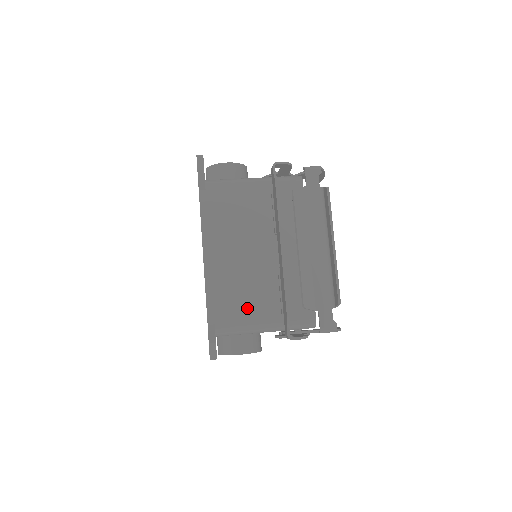
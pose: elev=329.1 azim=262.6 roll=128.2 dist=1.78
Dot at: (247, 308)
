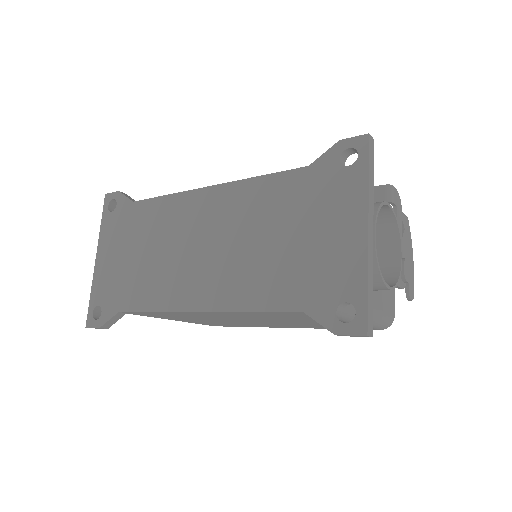
Dot at: occluded
